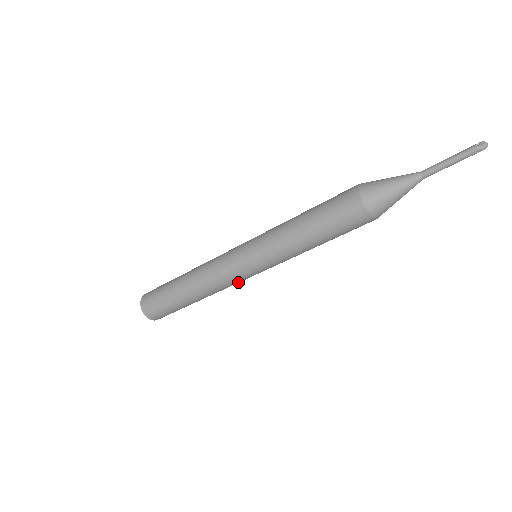
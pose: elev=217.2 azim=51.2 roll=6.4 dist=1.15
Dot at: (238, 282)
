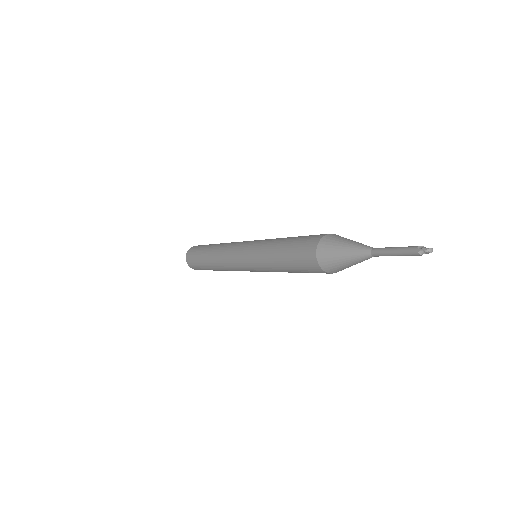
Dot at: occluded
